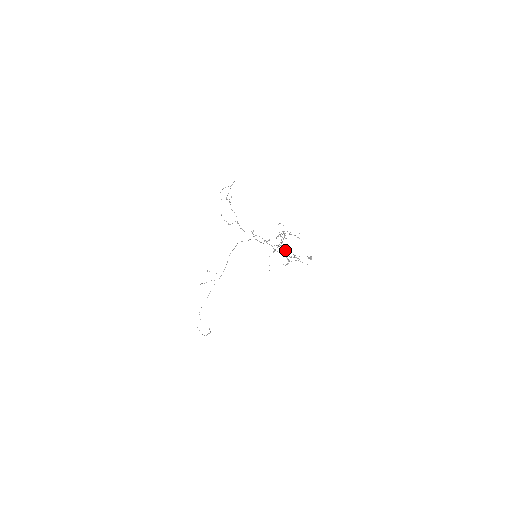
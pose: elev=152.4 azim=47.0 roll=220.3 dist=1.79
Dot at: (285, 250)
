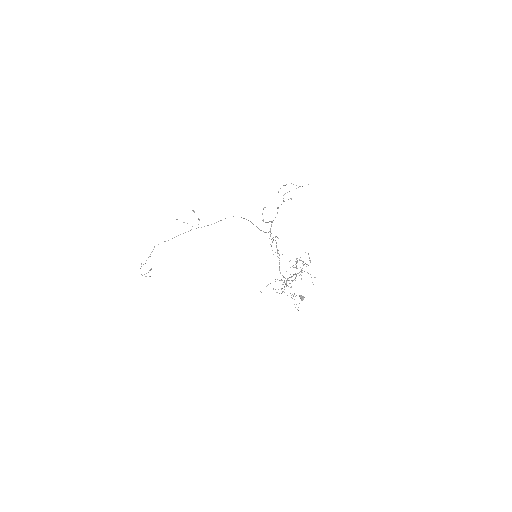
Dot at: occluded
